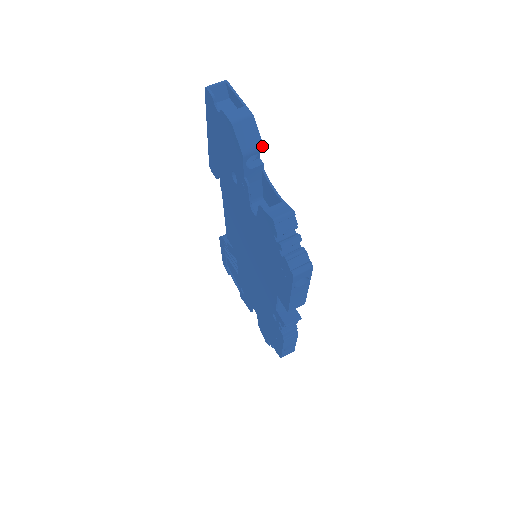
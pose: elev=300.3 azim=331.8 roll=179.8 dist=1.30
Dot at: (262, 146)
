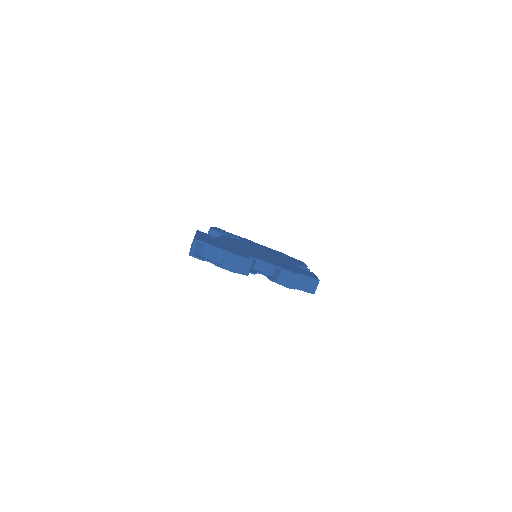
Dot at: (253, 261)
